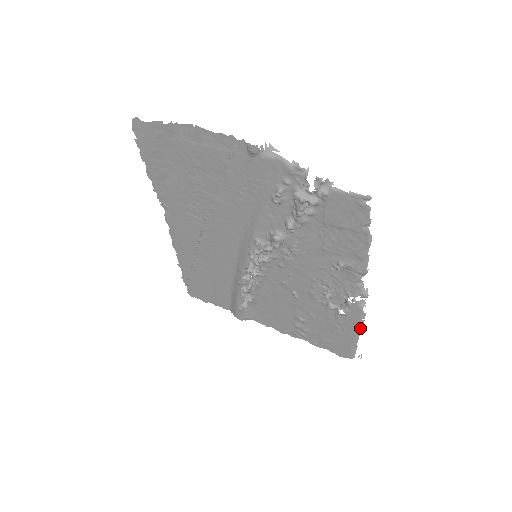
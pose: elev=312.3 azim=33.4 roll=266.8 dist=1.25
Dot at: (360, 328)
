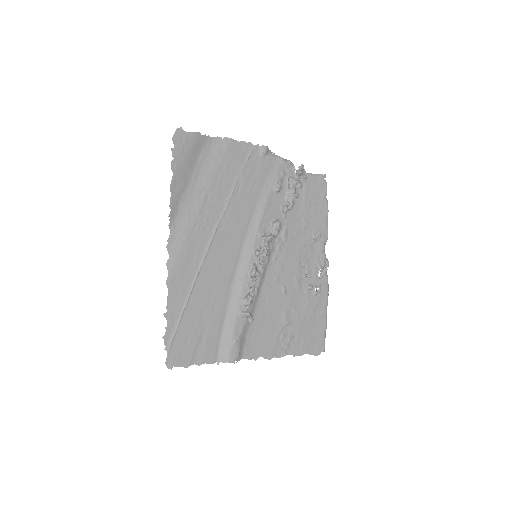
Dot at: (327, 304)
